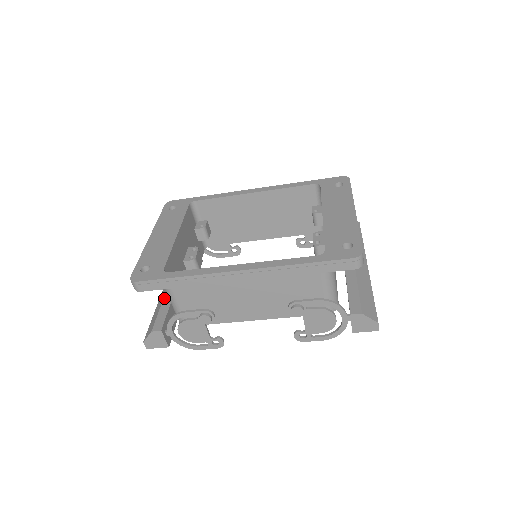
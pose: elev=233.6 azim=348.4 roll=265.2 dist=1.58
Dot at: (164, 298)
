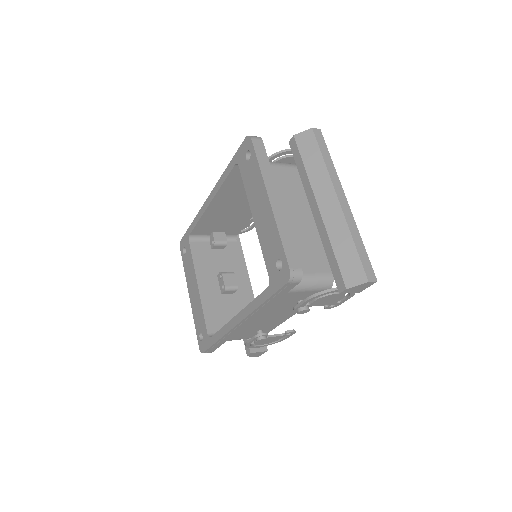
Dot at: occluded
